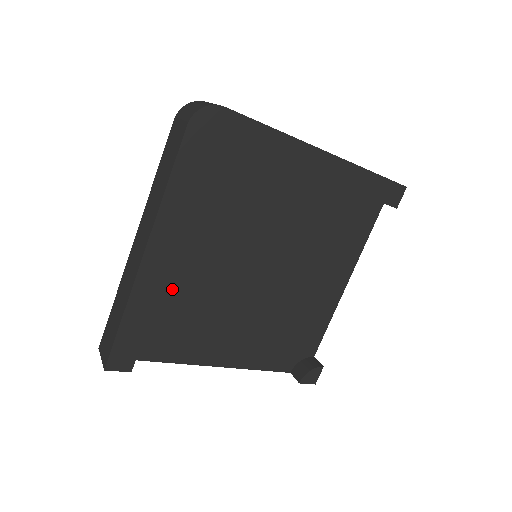
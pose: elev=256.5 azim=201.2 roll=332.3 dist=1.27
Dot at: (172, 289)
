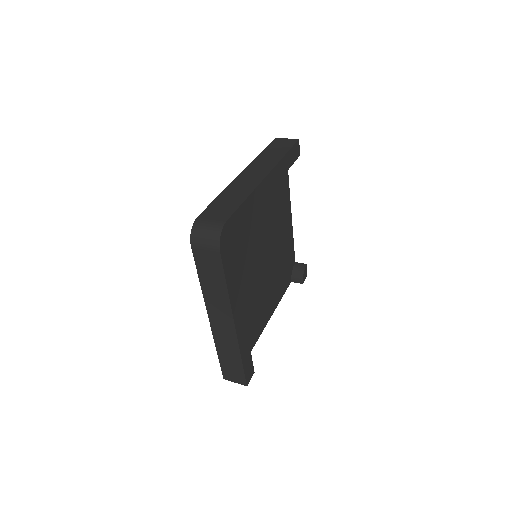
Dot at: occluded
